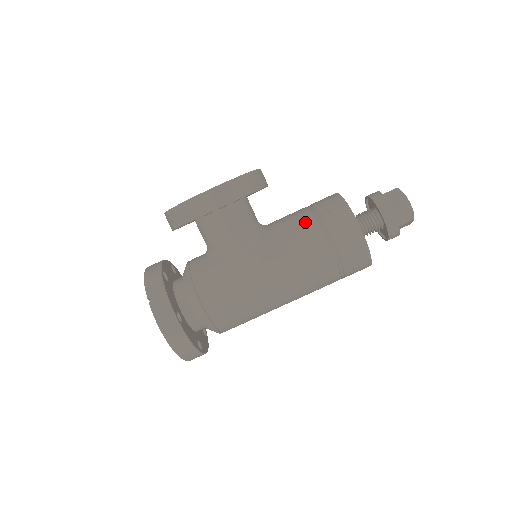
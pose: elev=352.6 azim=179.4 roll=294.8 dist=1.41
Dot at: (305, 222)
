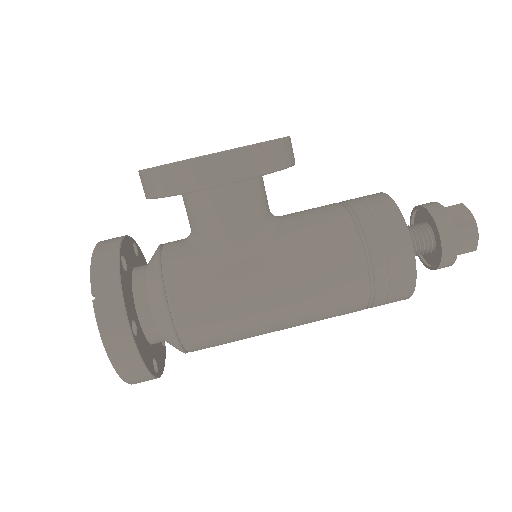
Dot at: (339, 226)
